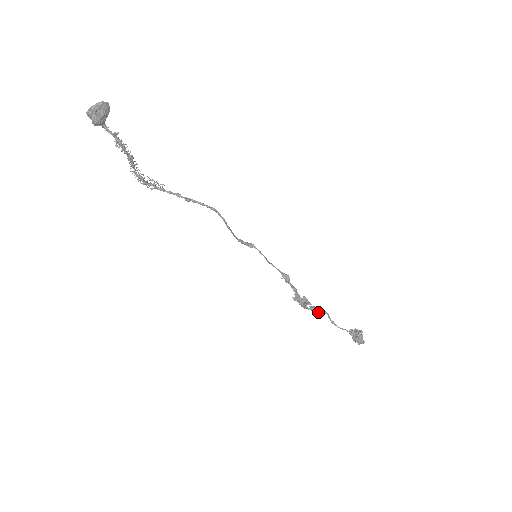
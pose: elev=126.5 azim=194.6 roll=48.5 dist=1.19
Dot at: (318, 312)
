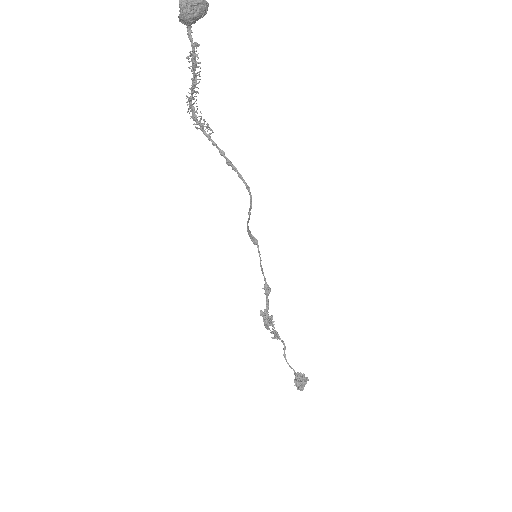
Dot at: (277, 338)
